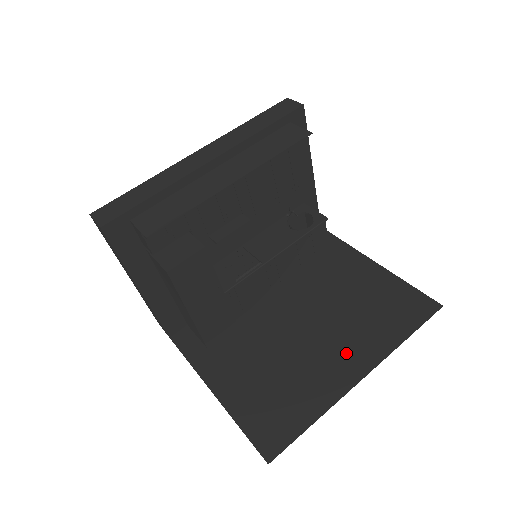
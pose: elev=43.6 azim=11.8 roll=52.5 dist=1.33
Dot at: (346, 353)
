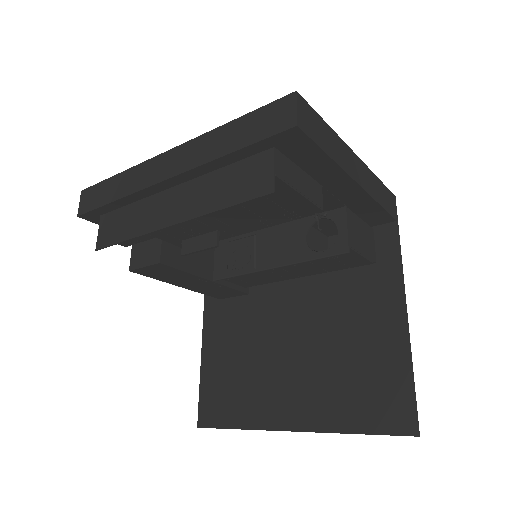
Dot at: (297, 397)
